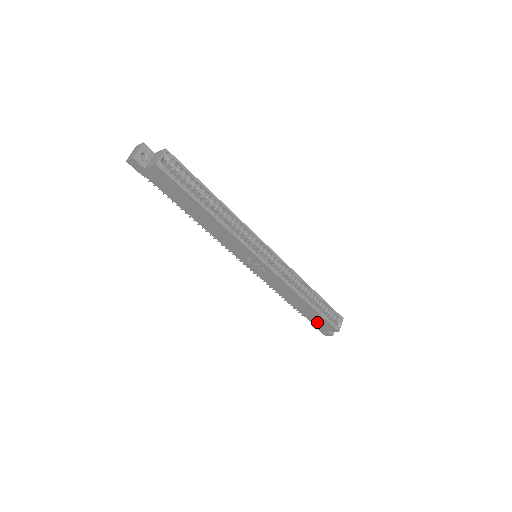
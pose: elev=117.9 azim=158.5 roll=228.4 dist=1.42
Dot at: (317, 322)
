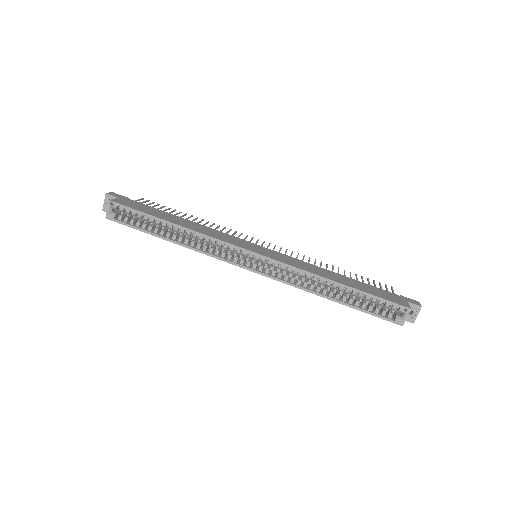
Dot at: occluded
